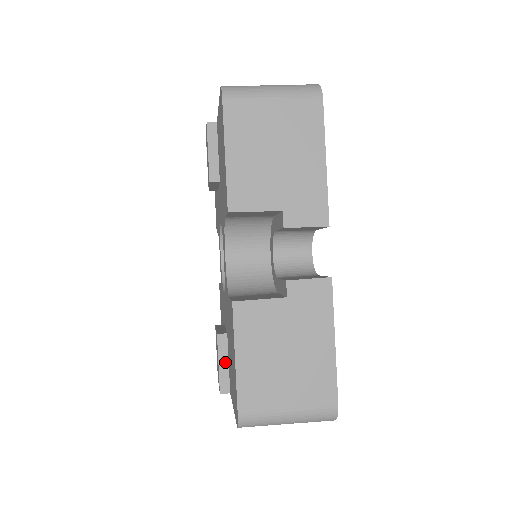
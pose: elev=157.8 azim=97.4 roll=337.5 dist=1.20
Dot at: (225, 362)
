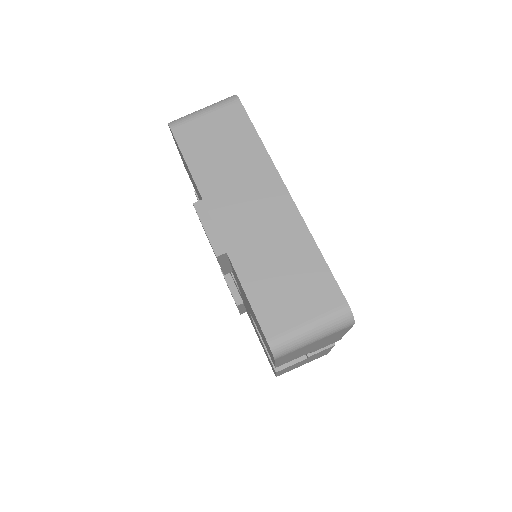
Dot at: (243, 308)
